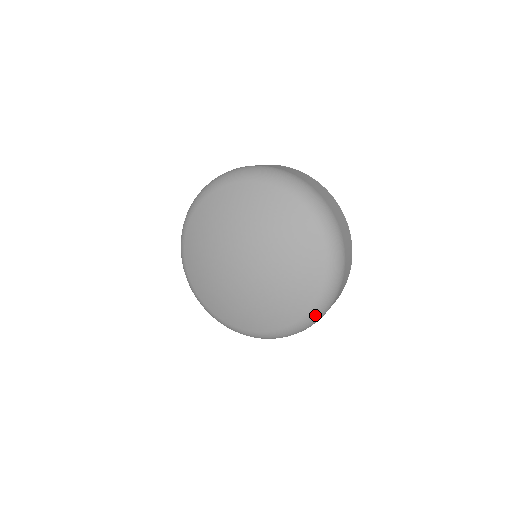
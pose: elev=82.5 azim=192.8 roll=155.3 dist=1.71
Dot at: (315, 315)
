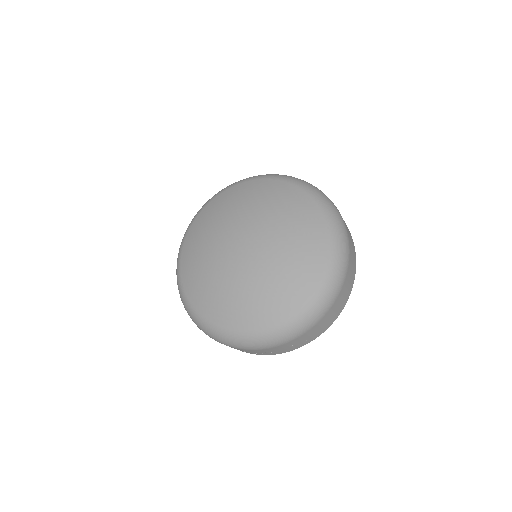
Dot at: (308, 313)
